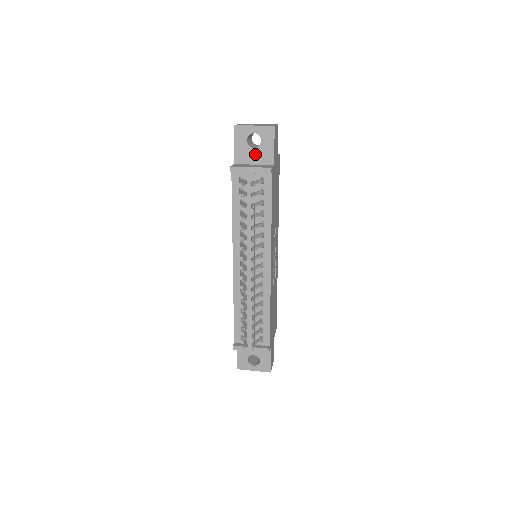
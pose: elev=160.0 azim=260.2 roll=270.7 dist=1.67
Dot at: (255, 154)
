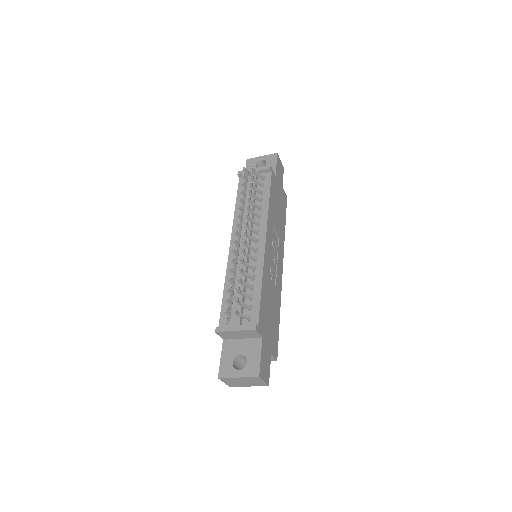
Dot at: occluded
